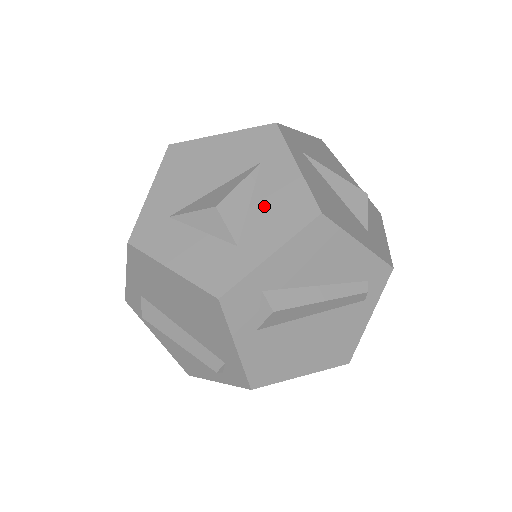
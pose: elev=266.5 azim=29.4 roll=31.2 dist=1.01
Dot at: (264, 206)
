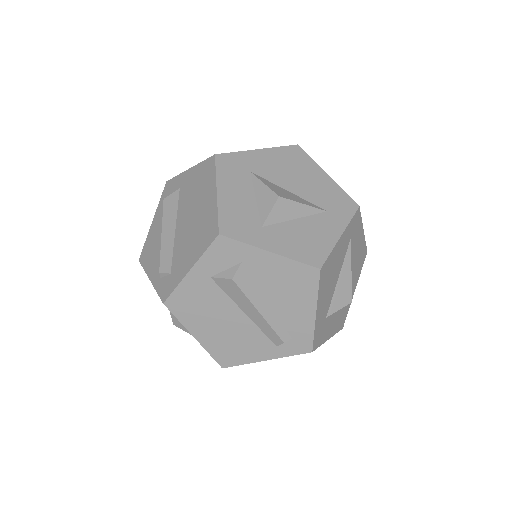
Dot at: (300, 229)
